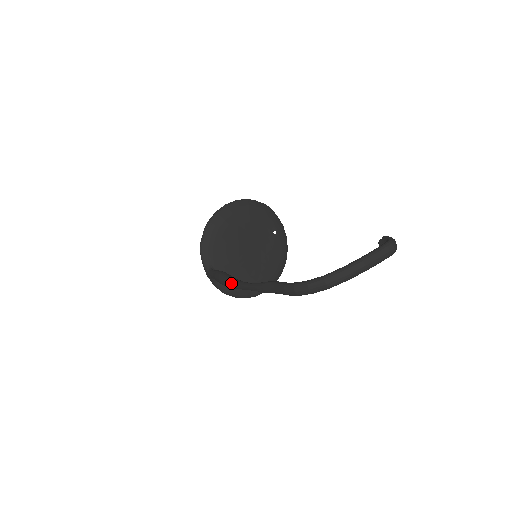
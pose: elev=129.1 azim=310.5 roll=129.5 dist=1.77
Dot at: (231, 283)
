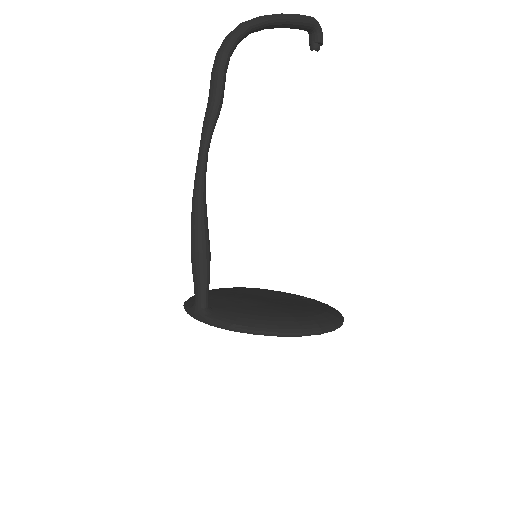
Dot at: occluded
